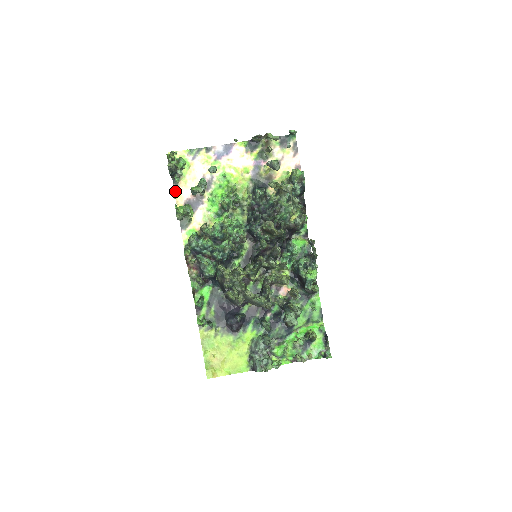
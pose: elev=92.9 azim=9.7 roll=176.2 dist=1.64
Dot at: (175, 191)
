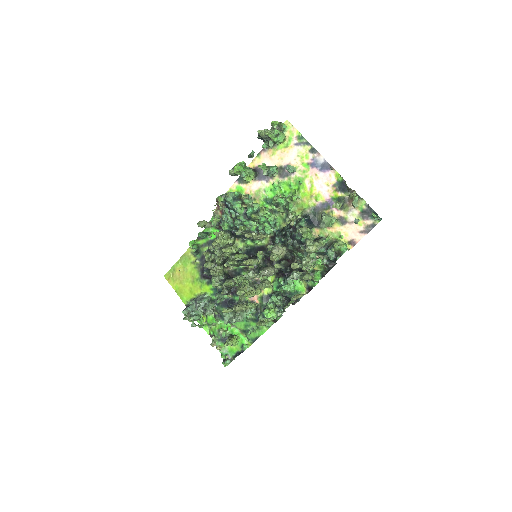
Dot at: (250, 153)
